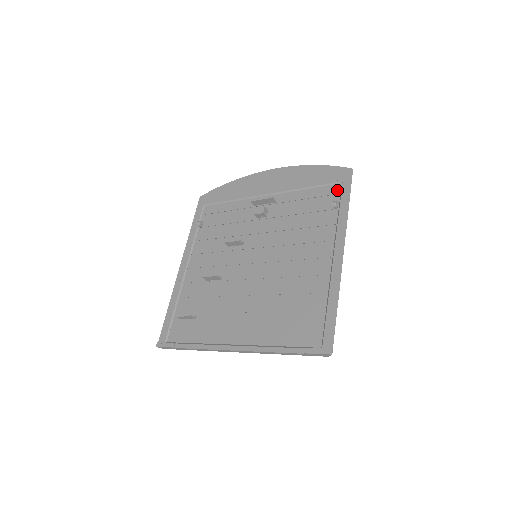
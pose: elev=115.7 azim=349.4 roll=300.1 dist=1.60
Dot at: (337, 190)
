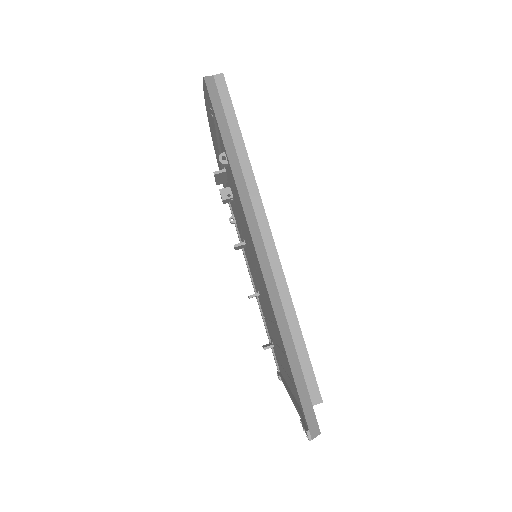
Dot at: occluded
